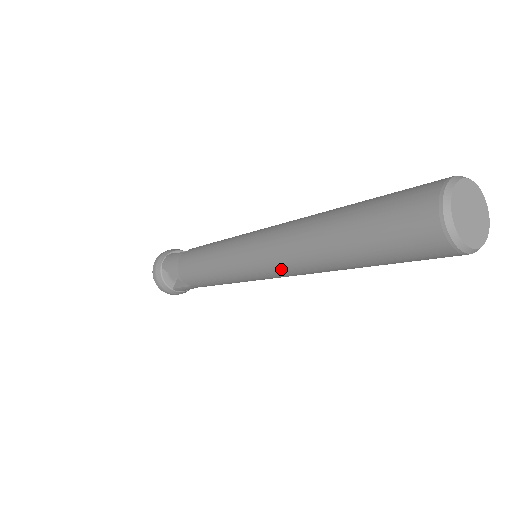
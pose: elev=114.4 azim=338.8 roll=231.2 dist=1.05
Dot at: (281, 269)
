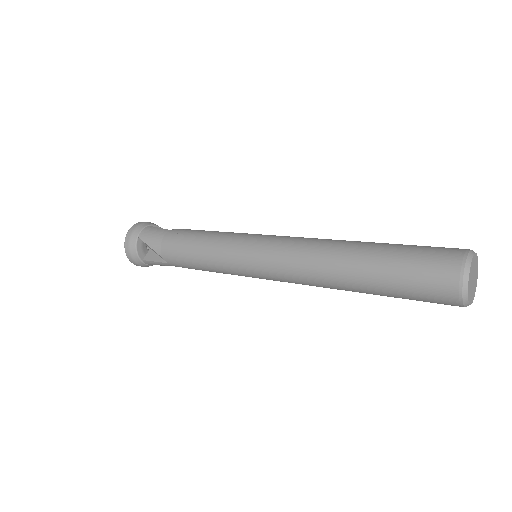
Dot at: (290, 275)
